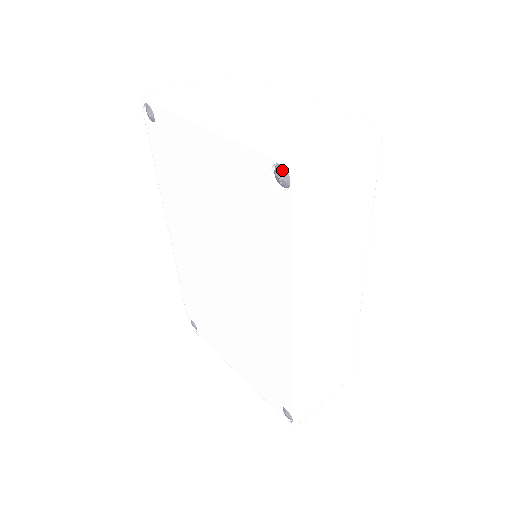
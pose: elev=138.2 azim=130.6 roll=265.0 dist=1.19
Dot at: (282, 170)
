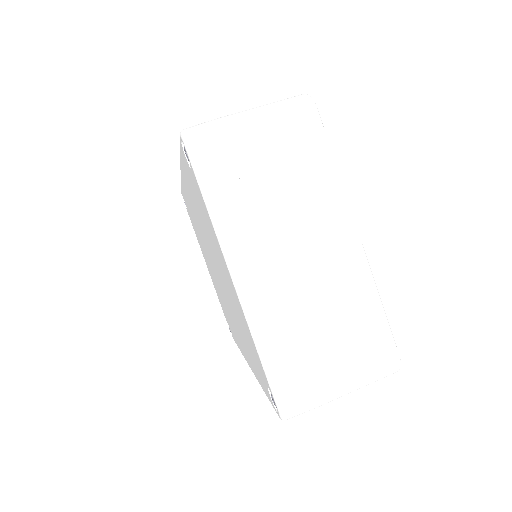
Dot at: (276, 404)
